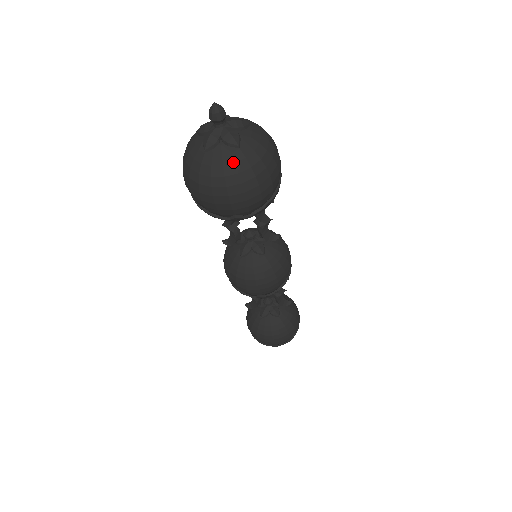
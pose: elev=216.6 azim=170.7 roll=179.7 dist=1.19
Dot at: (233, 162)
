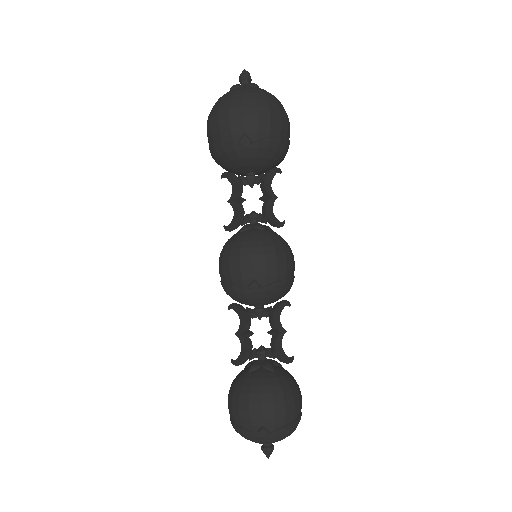
Dot at: (251, 89)
